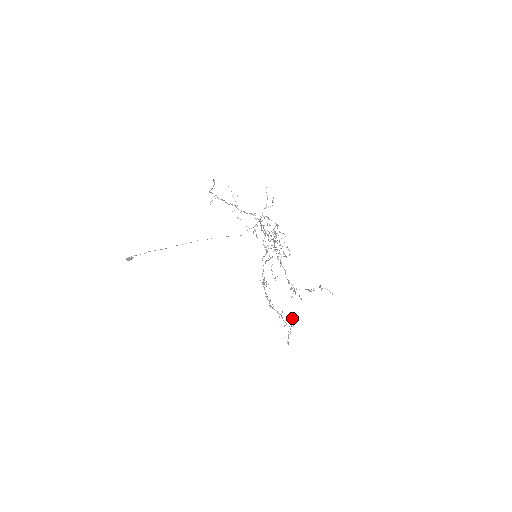
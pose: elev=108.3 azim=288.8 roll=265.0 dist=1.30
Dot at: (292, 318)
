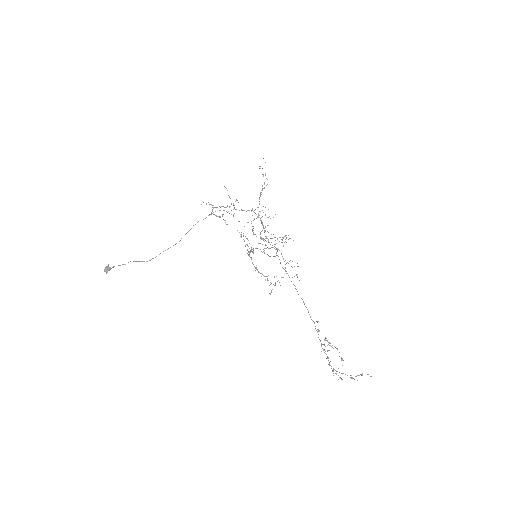
Dot at: (276, 276)
